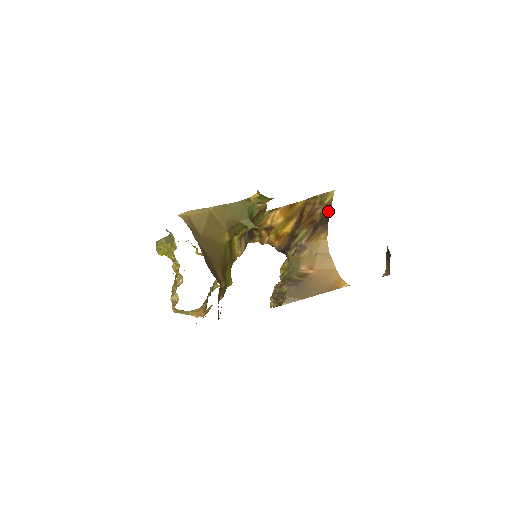
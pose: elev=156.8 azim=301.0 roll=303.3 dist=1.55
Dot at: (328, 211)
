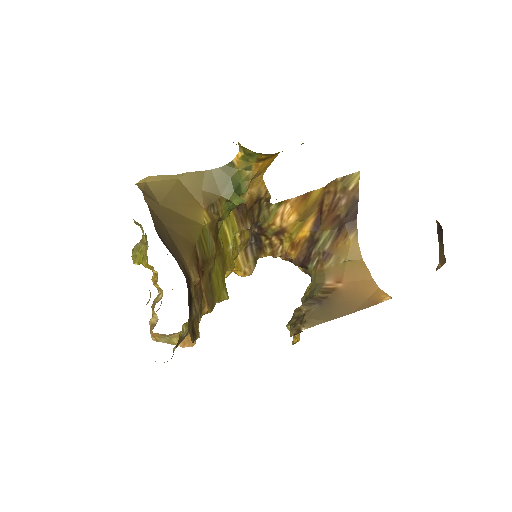
Dot at: (355, 201)
